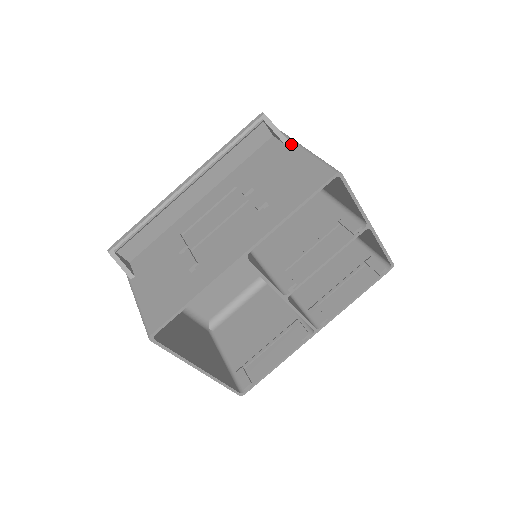
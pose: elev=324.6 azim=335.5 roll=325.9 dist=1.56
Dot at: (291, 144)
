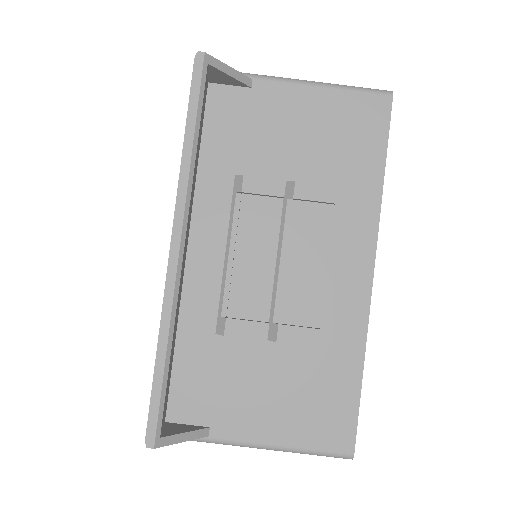
Dot at: (265, 83)
